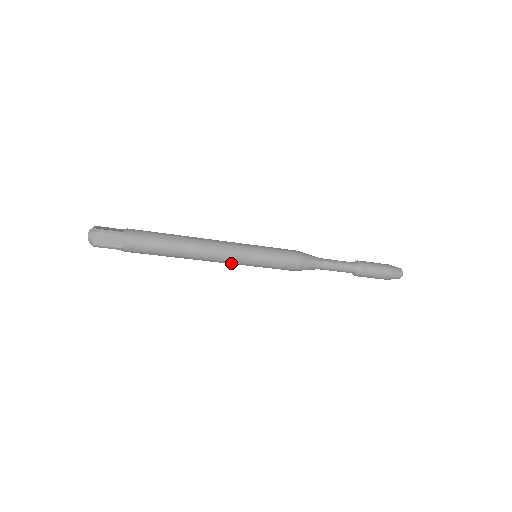
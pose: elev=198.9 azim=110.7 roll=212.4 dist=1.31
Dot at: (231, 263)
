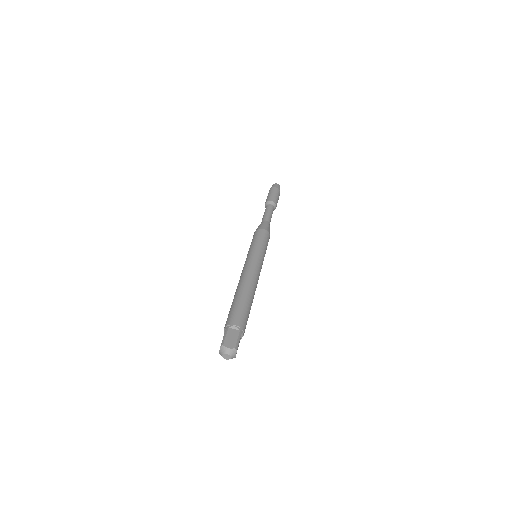
Dot at: occluded
